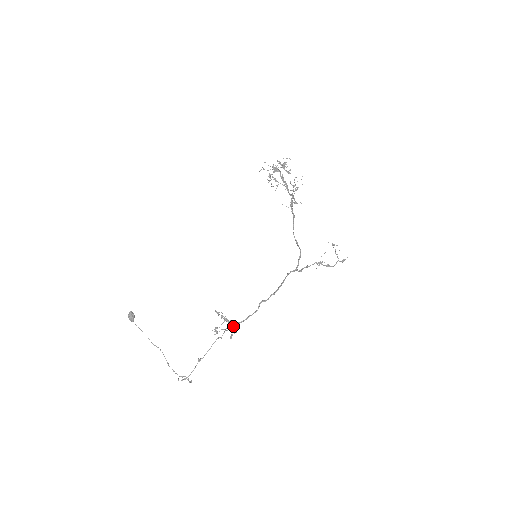
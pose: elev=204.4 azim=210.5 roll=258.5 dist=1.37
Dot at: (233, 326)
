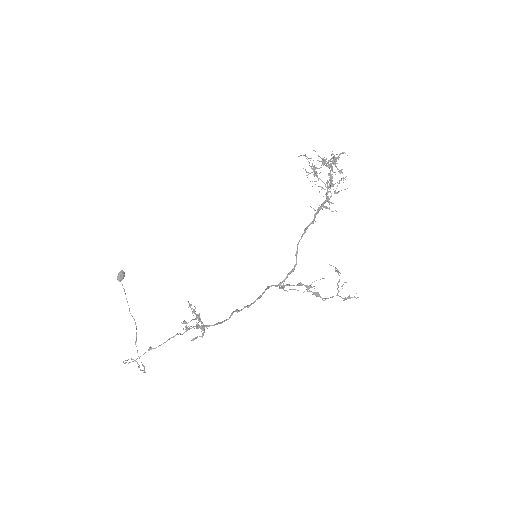
Dot at: (203, 328)
